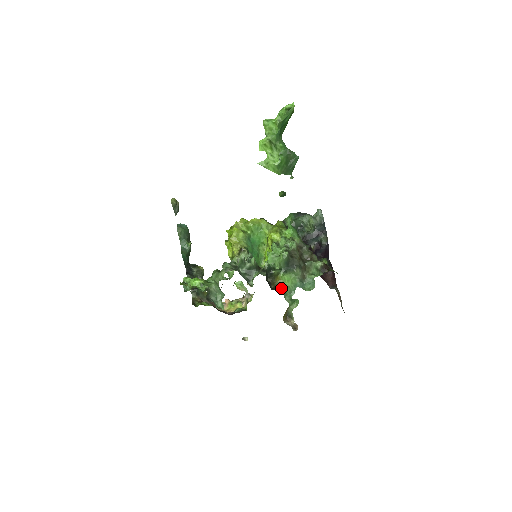
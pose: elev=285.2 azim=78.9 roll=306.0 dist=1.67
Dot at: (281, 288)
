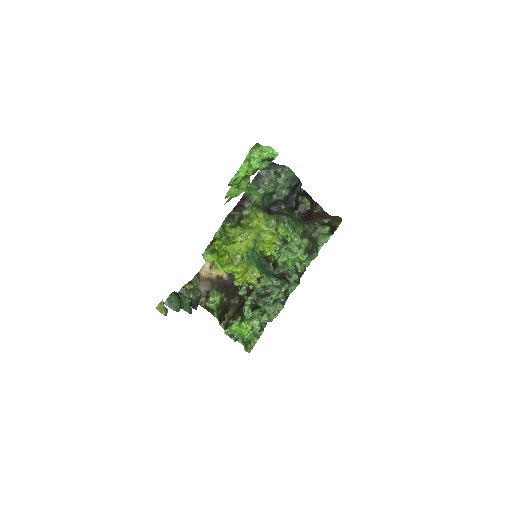
Dot at: (305, 269)
